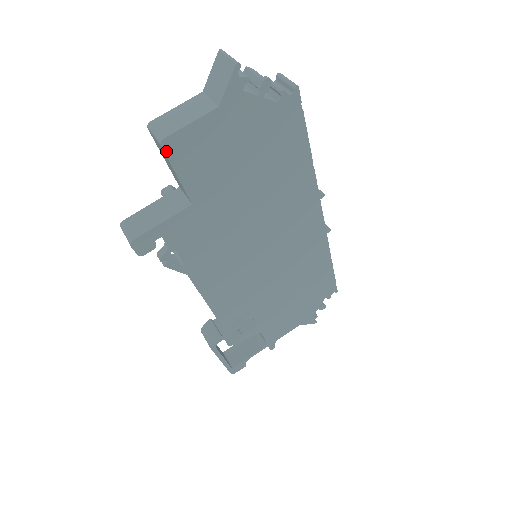
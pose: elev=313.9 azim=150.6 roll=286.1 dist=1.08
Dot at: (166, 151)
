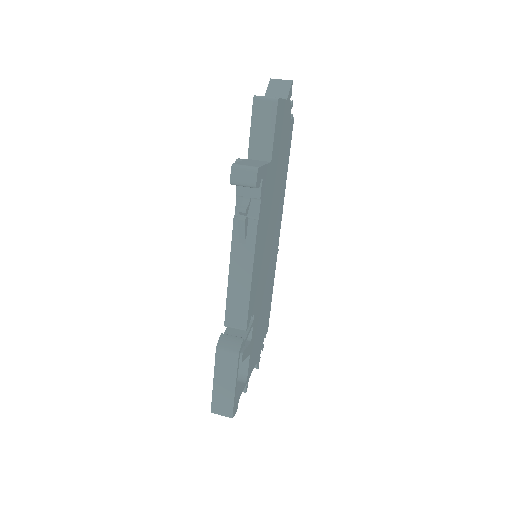
Dot at: (277, 108)
